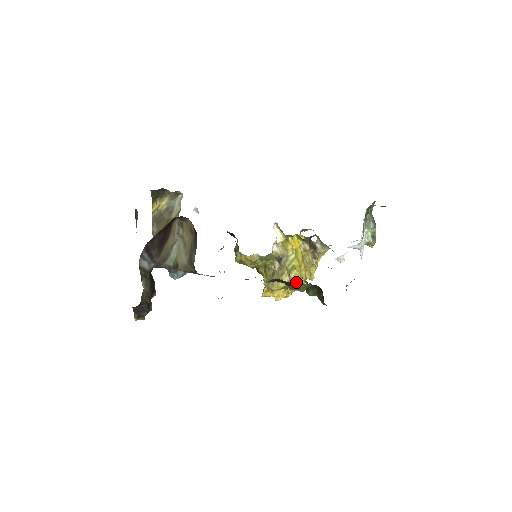
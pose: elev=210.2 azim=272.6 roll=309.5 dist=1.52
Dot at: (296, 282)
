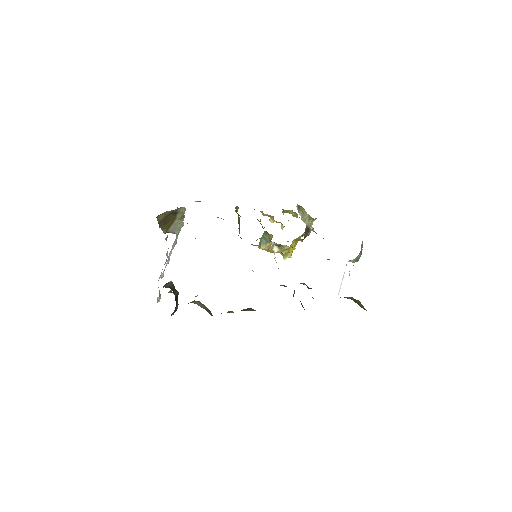
Dot at: occluded
